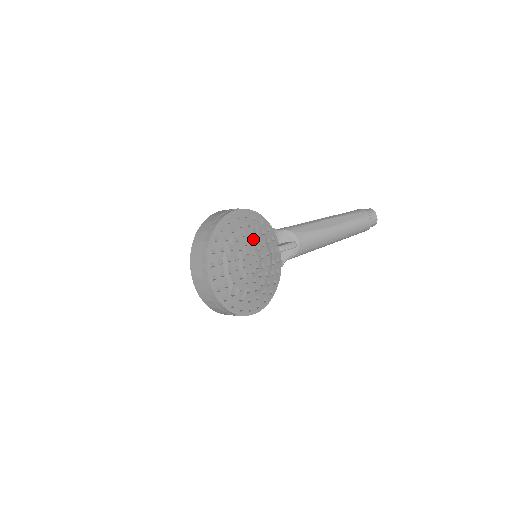
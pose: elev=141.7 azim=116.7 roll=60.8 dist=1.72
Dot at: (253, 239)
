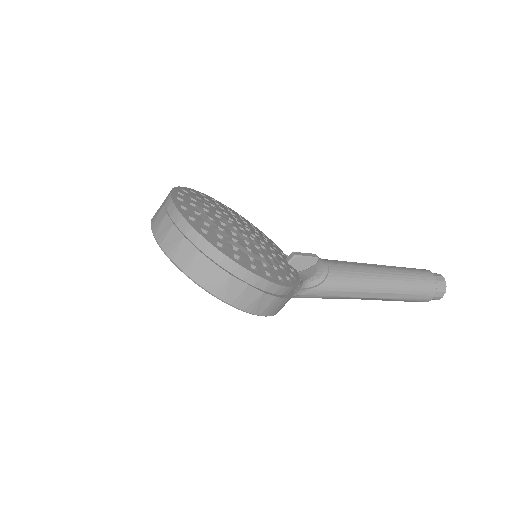
Dot at: (248, 226)
